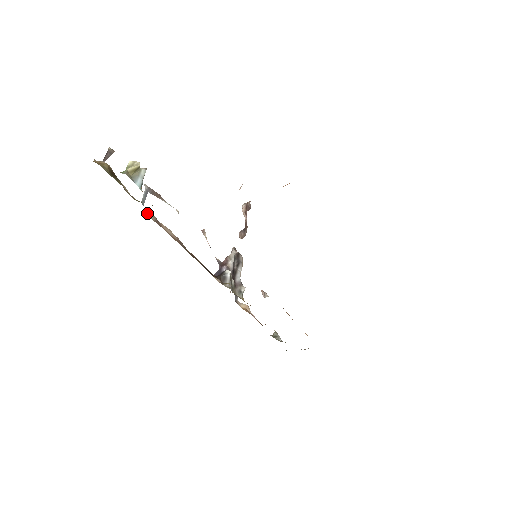
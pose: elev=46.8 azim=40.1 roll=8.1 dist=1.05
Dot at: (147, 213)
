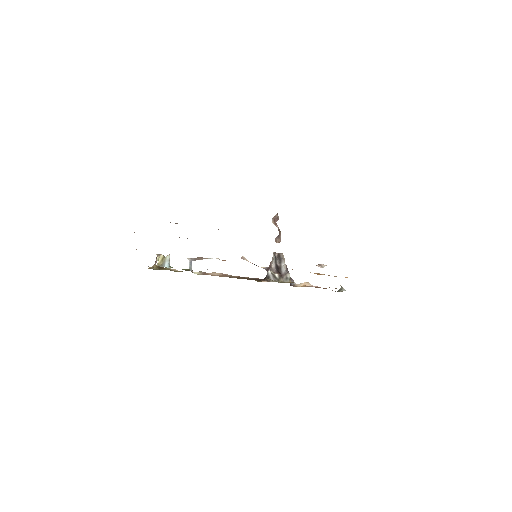
Dot at: (195, 273)
